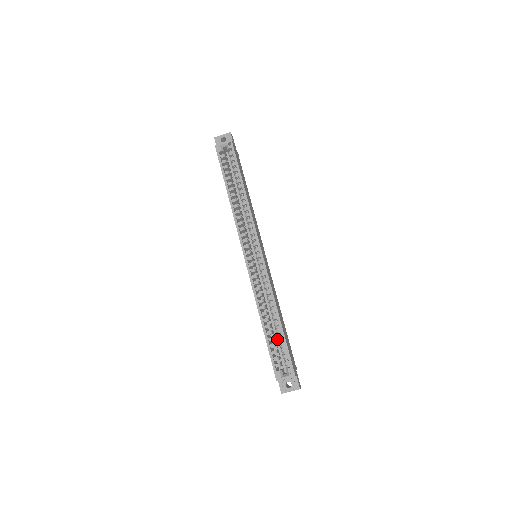
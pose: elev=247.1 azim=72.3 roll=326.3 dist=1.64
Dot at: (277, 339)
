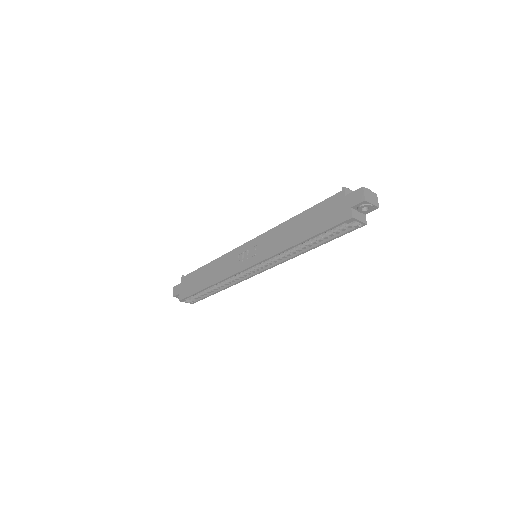
Dot at: occluded
